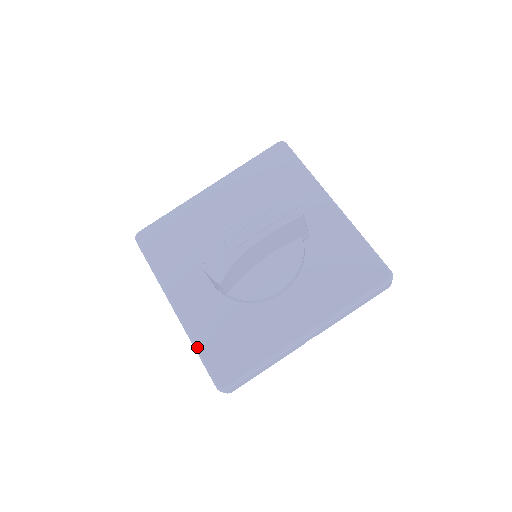
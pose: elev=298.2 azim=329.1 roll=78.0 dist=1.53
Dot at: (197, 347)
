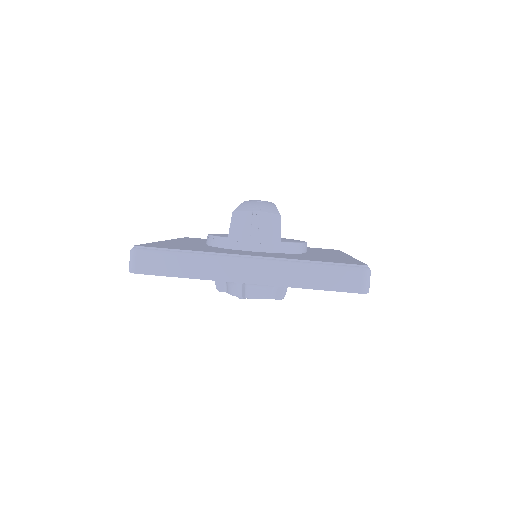
Dot at: (310, 260)
